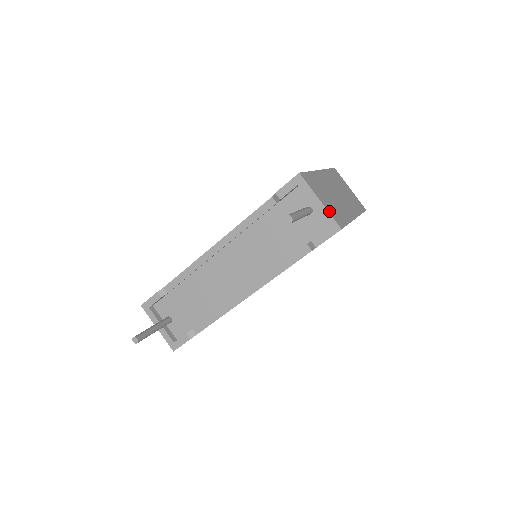
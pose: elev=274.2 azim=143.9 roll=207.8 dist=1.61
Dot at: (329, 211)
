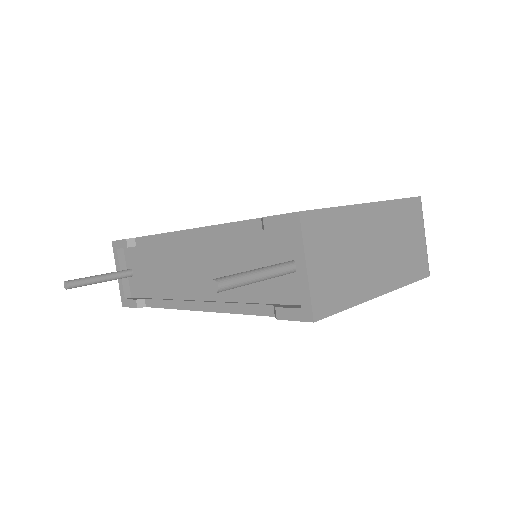
Dot at: (313, 287)
